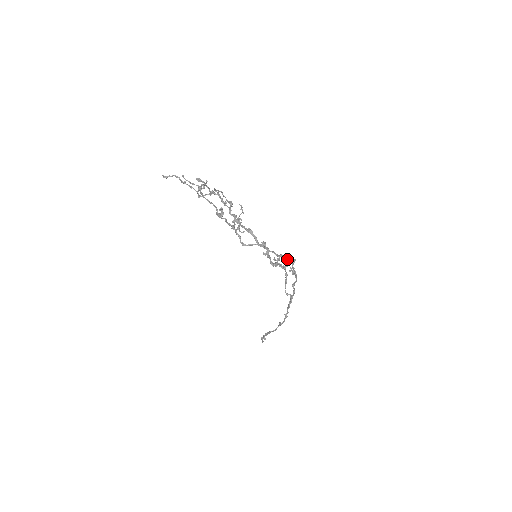
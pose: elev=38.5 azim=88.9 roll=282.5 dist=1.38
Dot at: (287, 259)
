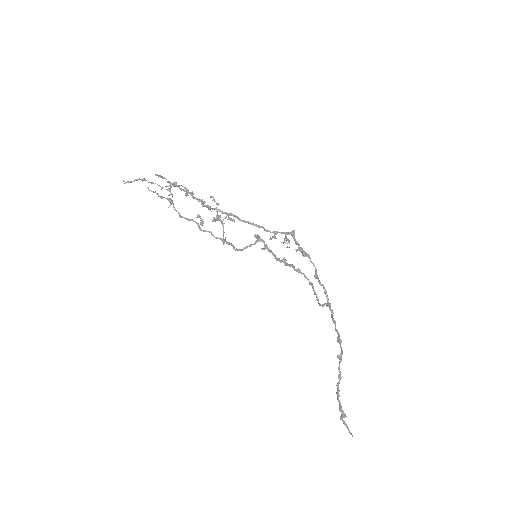
Dot at: occluded
